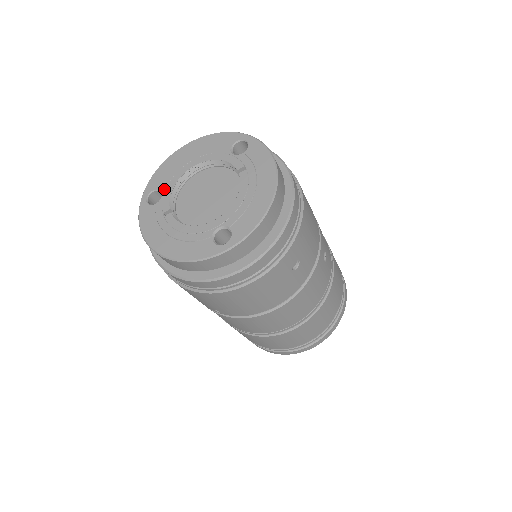
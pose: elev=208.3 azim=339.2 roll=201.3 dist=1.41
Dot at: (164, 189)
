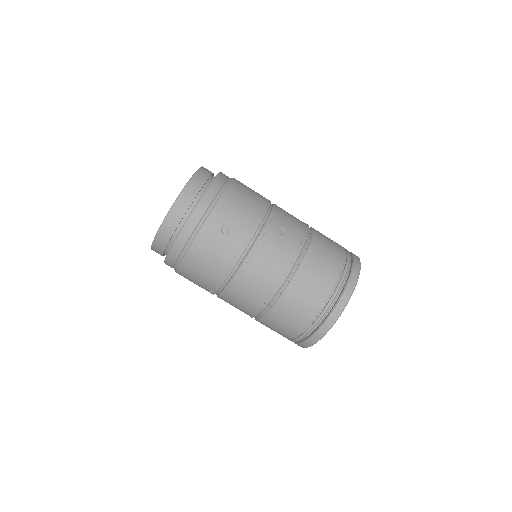
Dot at: occluded
